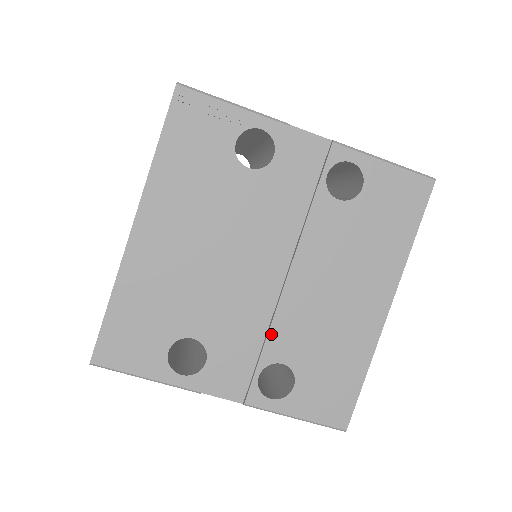
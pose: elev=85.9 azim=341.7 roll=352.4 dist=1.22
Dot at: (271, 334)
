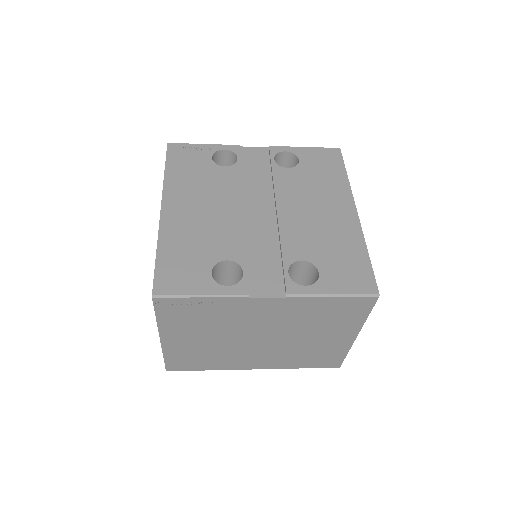
Dot at: (283, 244)
